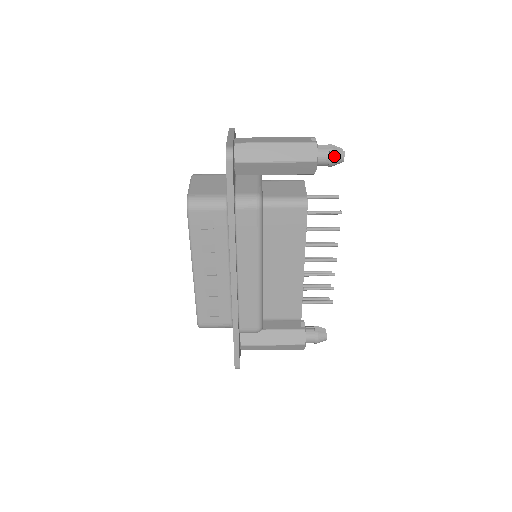
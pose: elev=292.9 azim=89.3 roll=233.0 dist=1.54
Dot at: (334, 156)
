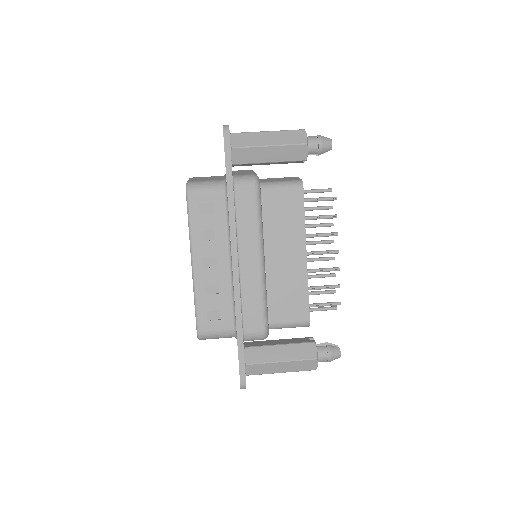
Dot at: (322, 141)
